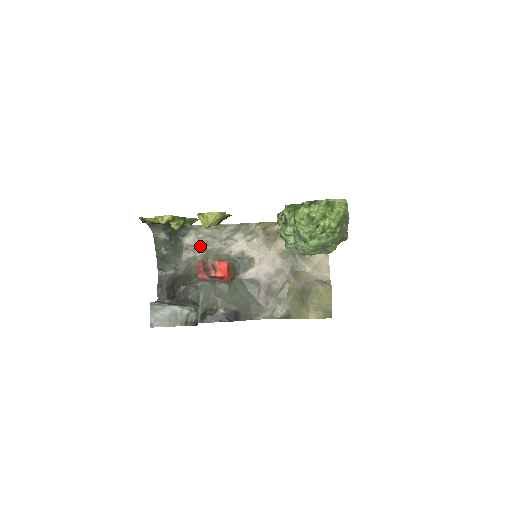
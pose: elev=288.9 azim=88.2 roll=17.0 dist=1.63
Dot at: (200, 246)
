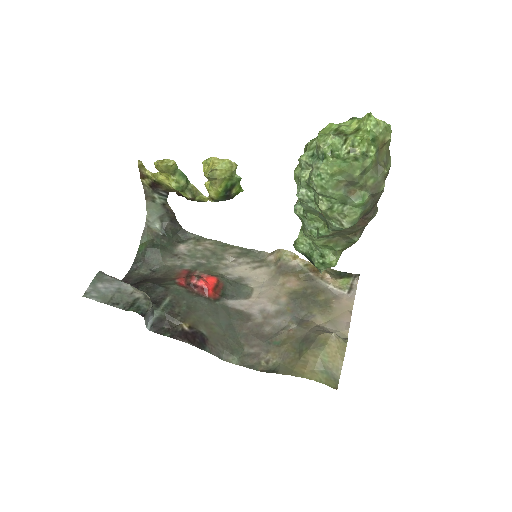
Dot at: (194, 257)
